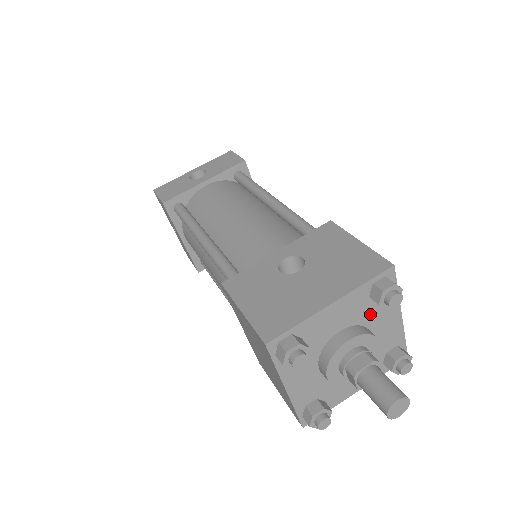
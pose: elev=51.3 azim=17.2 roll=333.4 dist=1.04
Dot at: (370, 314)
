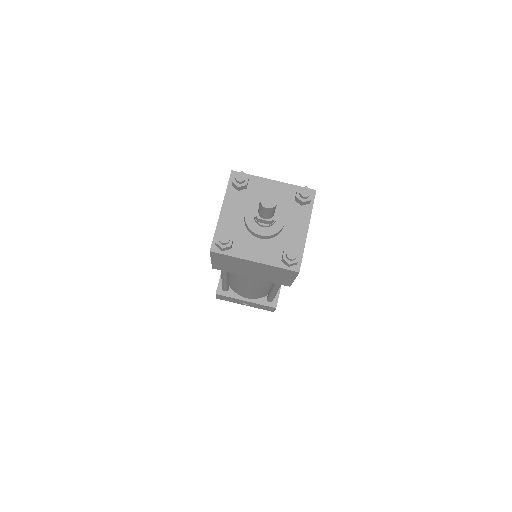
Dot at: (252, 196)
